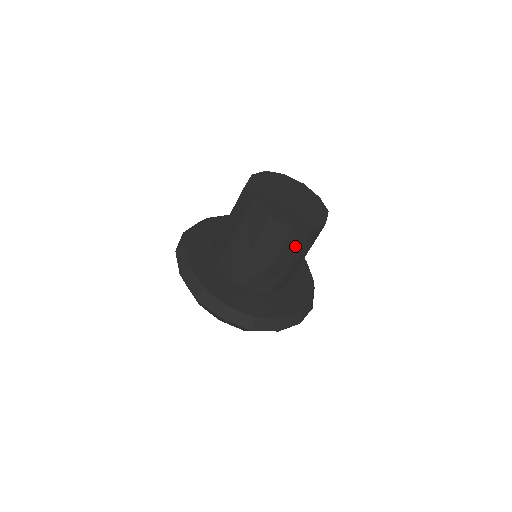
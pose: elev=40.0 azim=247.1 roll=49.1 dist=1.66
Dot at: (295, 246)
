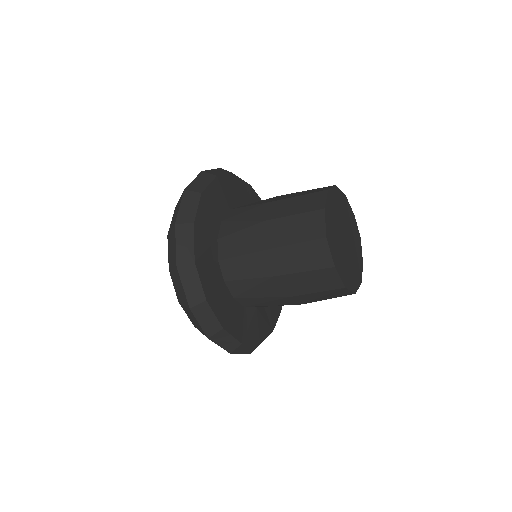
Dot at: occluded
